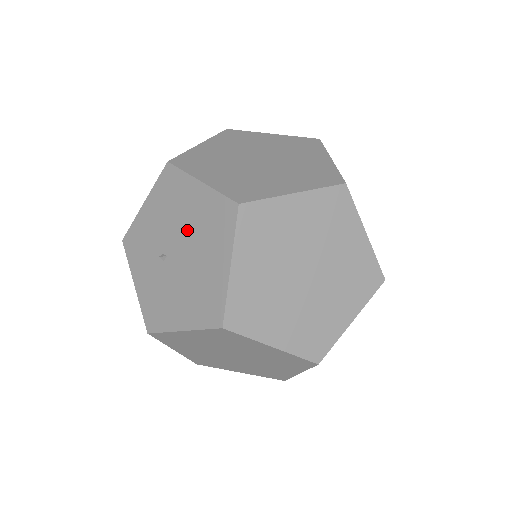
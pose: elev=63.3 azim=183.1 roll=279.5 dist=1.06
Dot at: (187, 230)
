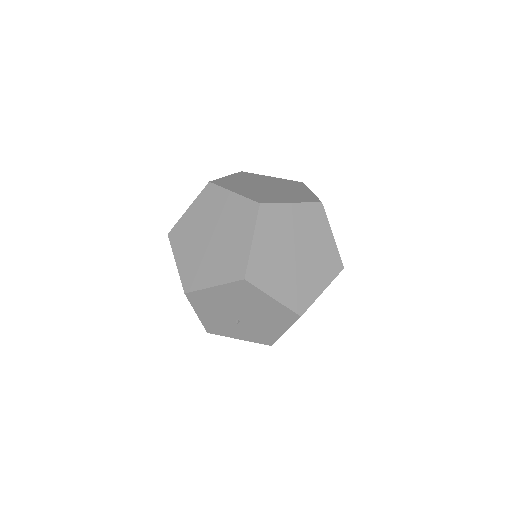
Dot at: (234, 305)
